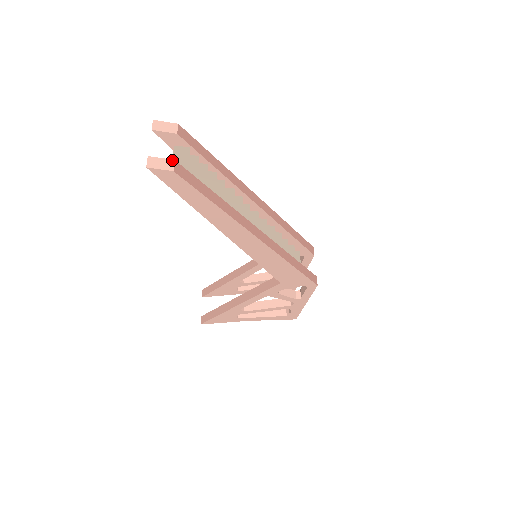
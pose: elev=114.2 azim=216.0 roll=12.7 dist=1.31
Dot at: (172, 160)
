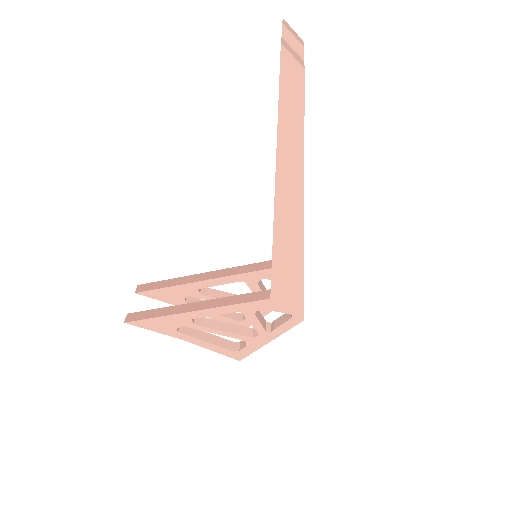
Dot at: (302, 60)
